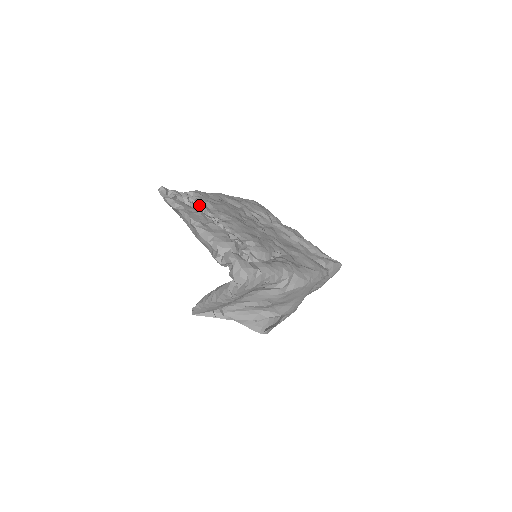
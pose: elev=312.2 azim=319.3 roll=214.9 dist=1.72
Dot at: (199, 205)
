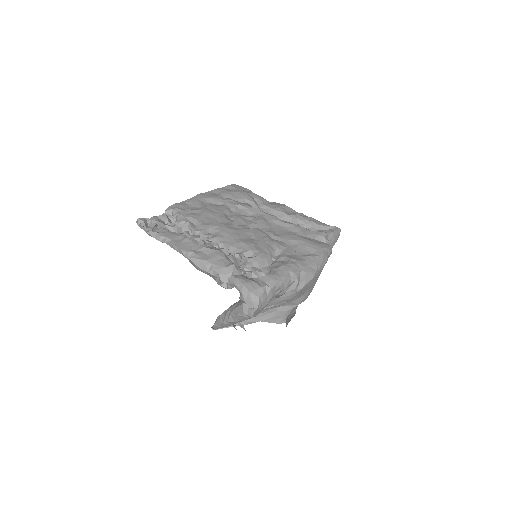
Dot at: (183, 225)
